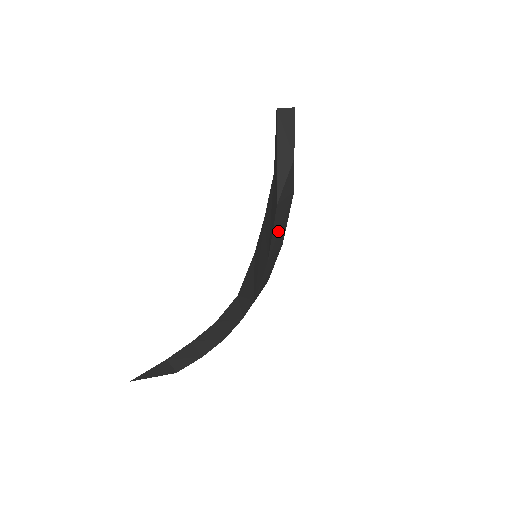
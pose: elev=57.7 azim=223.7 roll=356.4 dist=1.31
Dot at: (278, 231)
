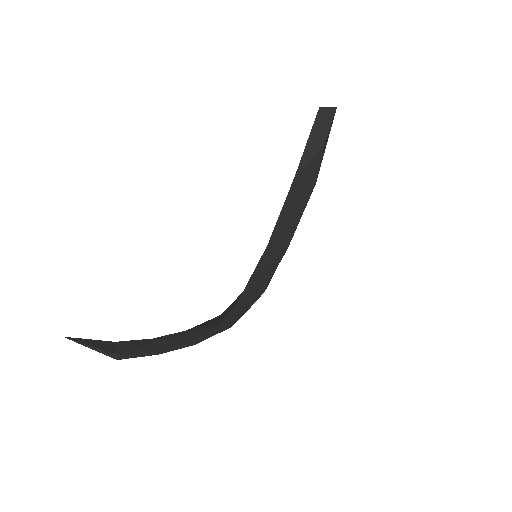
Dot at: (288, 217)
